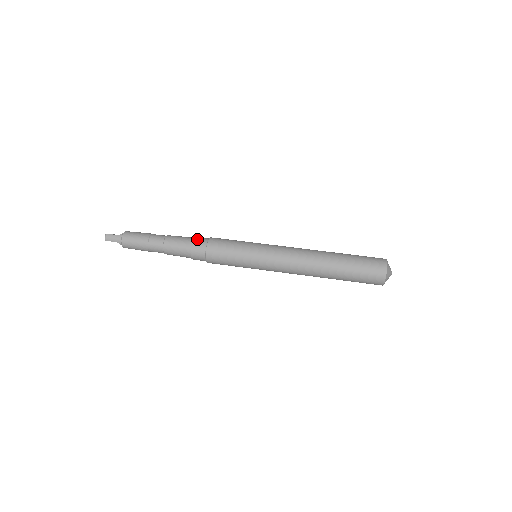
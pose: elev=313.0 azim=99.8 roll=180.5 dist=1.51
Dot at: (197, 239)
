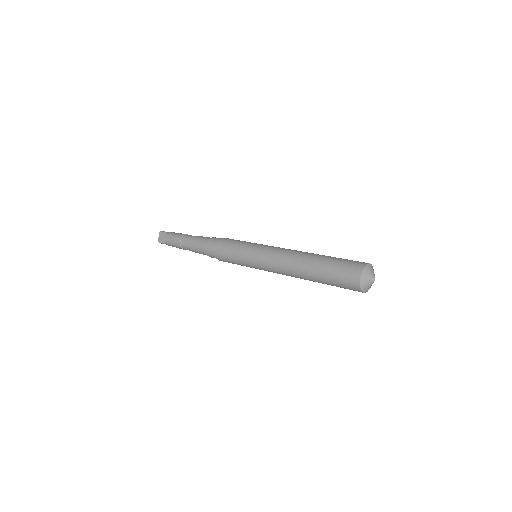
Dot at: occluded
